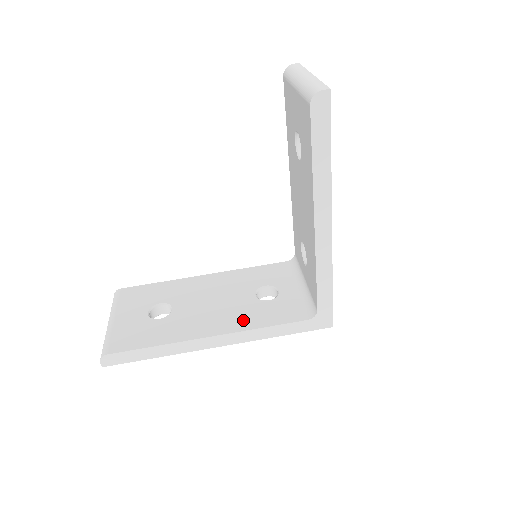
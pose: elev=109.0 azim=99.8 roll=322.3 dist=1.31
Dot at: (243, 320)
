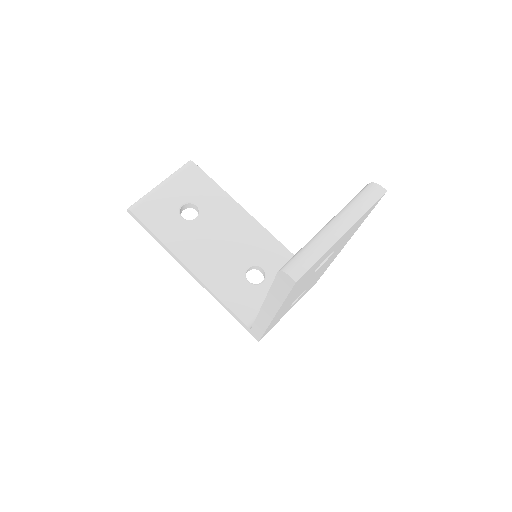
Dot at: (216, 278)
